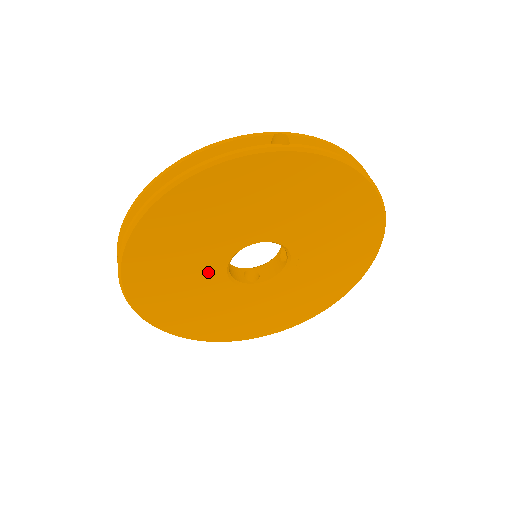
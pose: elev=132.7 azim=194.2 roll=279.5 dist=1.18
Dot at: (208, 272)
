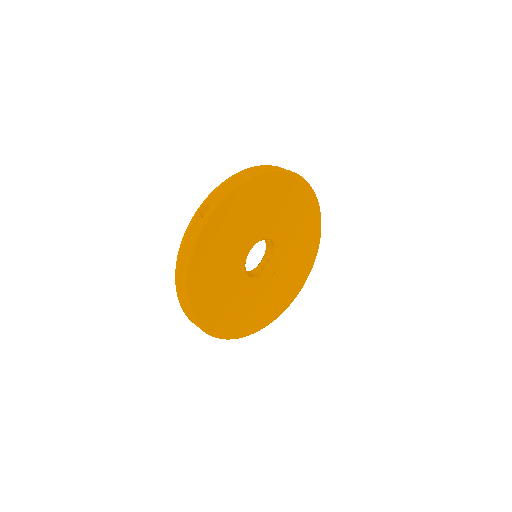
Dot at: (242, 246)
